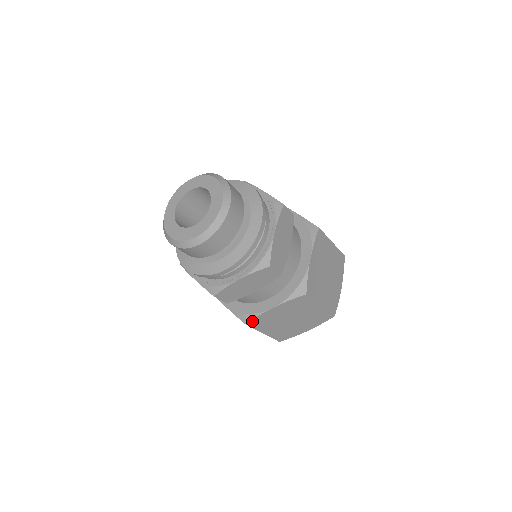
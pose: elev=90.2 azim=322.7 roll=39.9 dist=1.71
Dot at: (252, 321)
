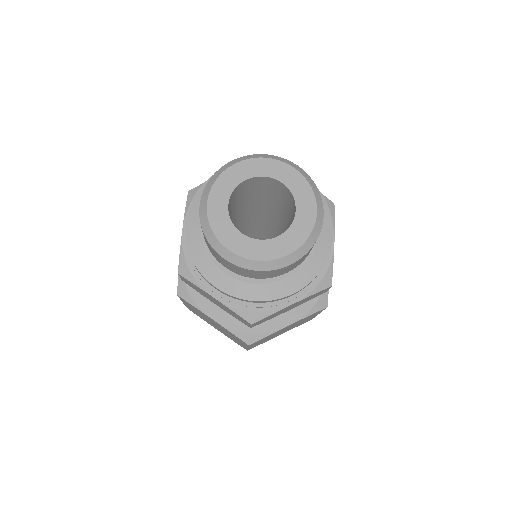
Dot at: (185, 300)
